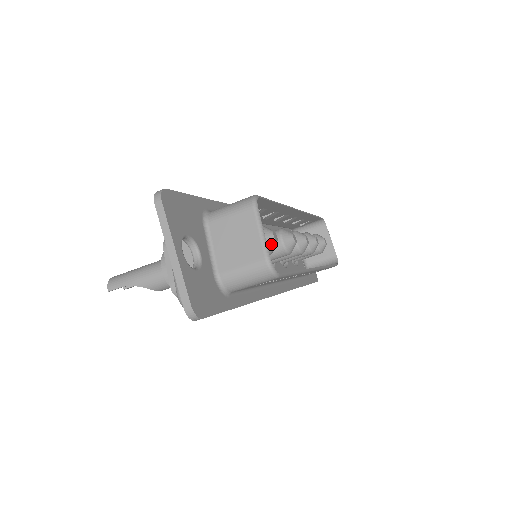
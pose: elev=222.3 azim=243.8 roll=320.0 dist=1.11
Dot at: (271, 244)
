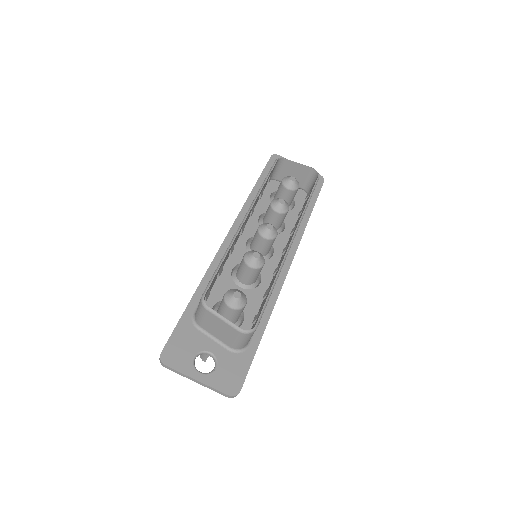
Dot at: (239, 303)
